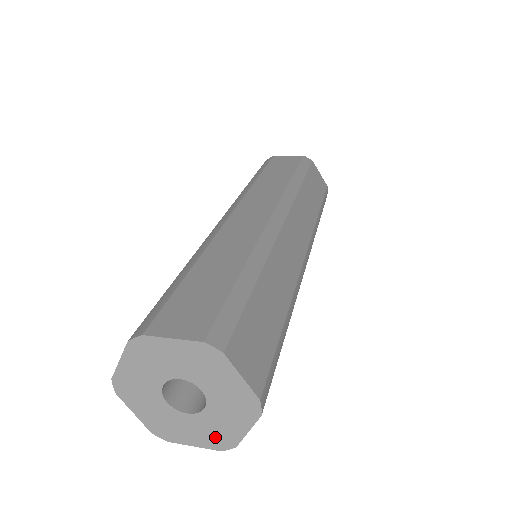
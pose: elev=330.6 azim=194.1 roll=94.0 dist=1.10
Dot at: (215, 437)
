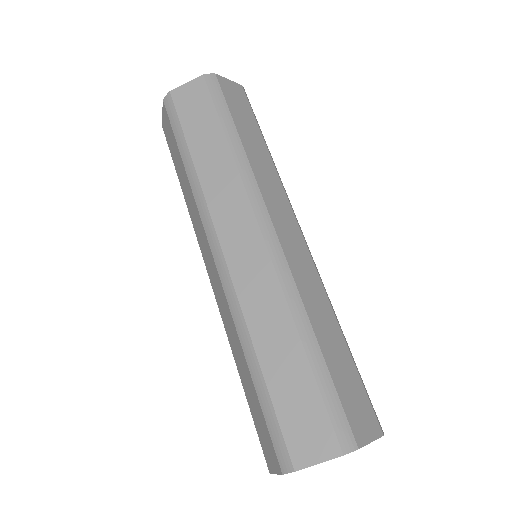
Dot at: occluded
